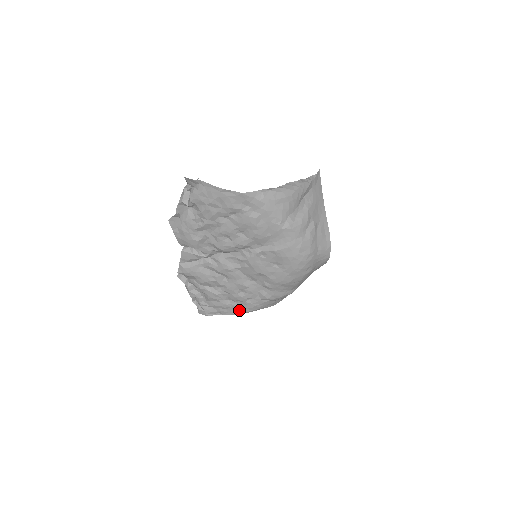
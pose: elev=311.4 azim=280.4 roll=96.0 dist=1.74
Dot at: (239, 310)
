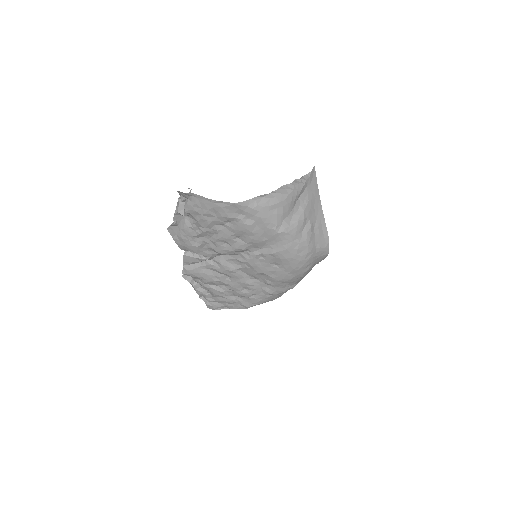
Dot at: (245, 304)
